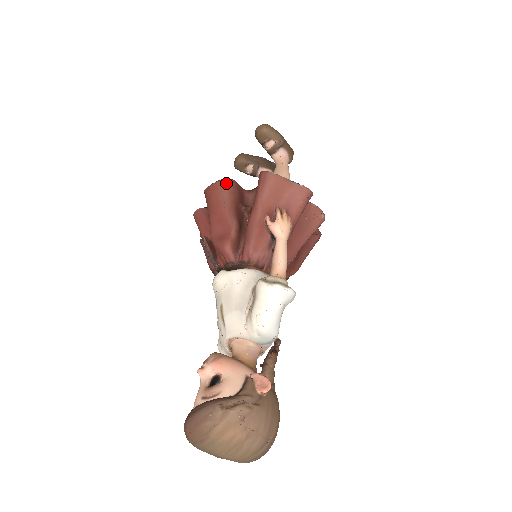
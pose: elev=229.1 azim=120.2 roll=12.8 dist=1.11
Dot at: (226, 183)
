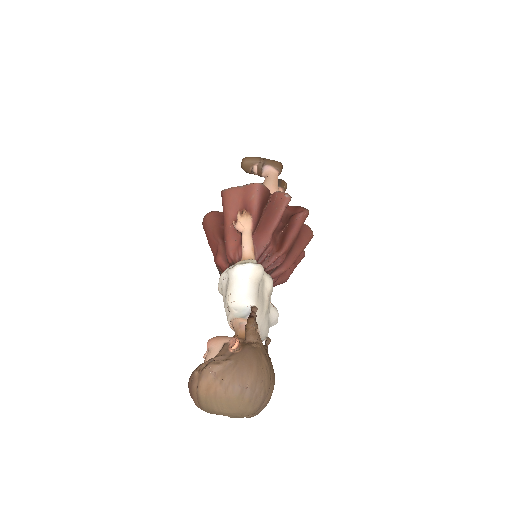
Dot at: (207, 217)
